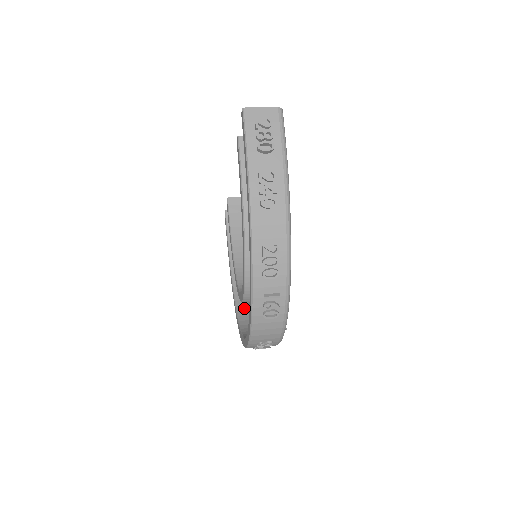
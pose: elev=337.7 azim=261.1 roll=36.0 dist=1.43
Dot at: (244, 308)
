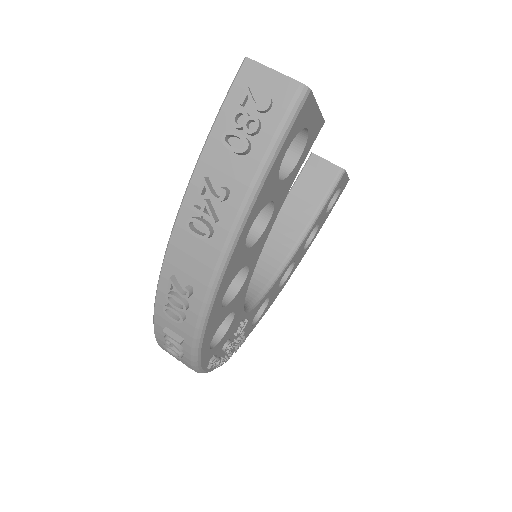
Dot at: occluded
